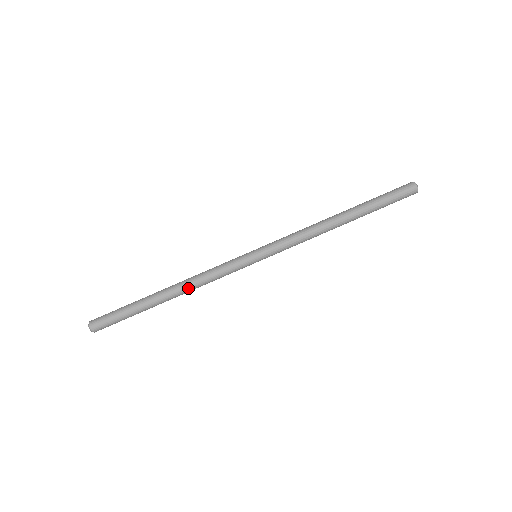
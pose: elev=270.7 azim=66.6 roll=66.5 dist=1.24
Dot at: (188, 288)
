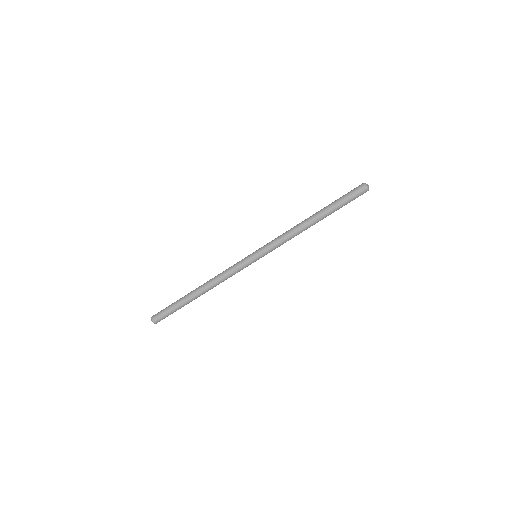
Dot at: occluded
